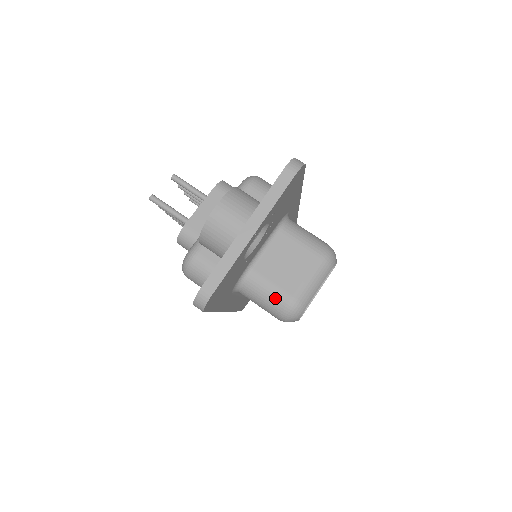
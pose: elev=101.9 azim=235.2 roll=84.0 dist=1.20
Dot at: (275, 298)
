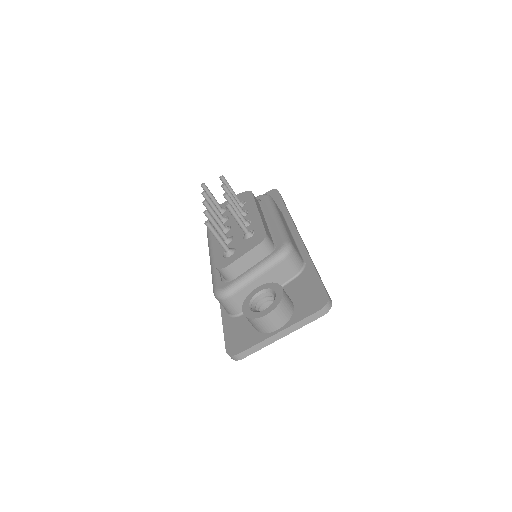
Dot at: occluded
